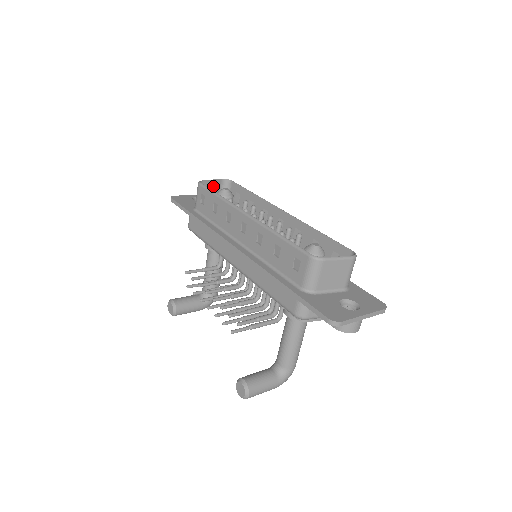
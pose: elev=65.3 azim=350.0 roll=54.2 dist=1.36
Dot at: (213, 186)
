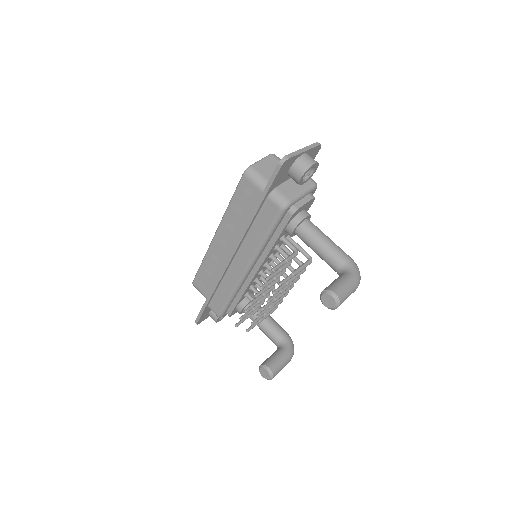
Dot at: occluded
